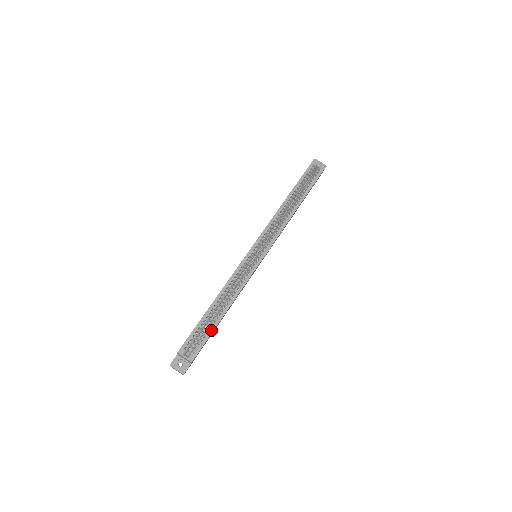
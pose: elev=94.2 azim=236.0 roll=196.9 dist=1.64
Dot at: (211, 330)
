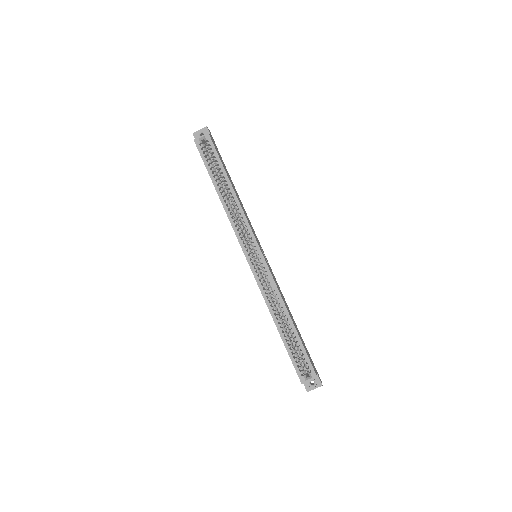
Dot at: (300, 344)
